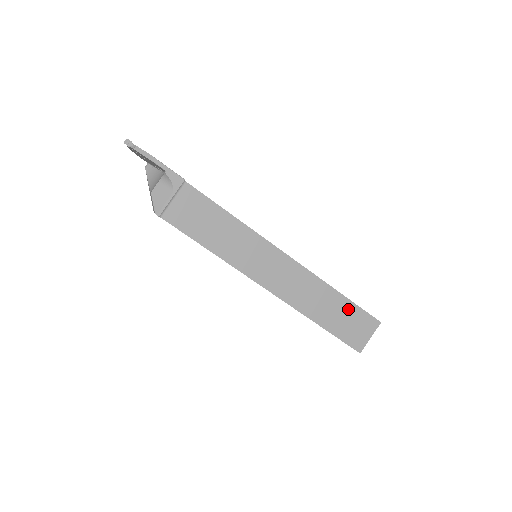
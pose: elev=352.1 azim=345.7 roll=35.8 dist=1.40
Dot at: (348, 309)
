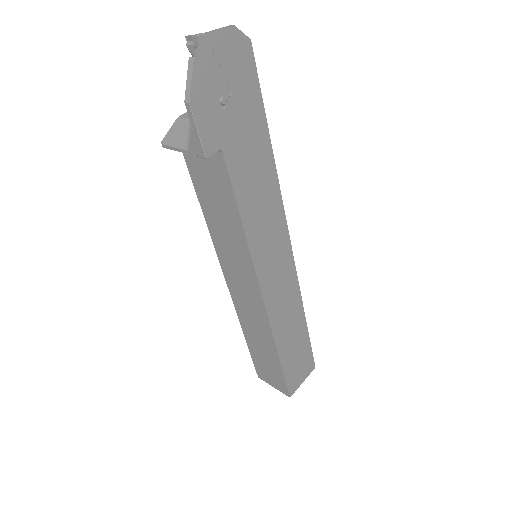
Dot at: (275, 366)
